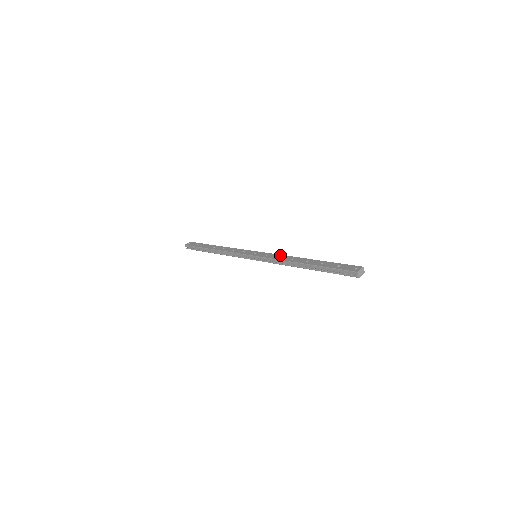
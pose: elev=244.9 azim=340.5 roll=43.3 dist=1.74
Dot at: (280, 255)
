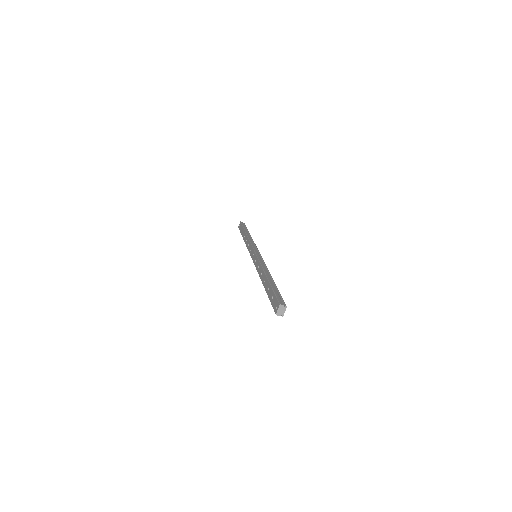
Dot at: (259, 264)
